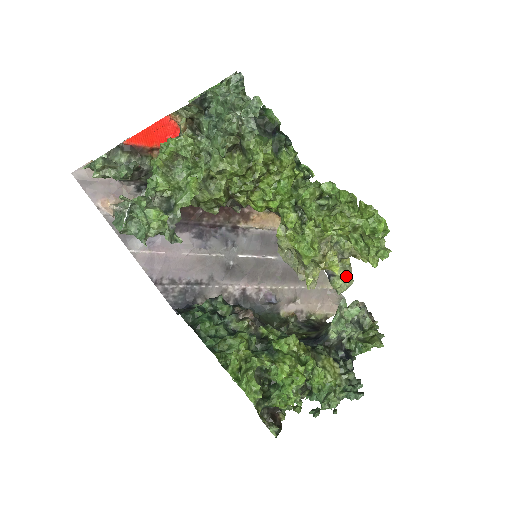
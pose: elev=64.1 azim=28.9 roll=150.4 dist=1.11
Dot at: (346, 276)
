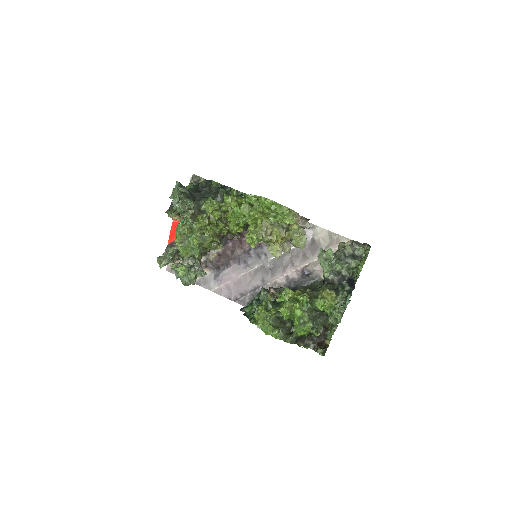
Dot at: (299, 236)
